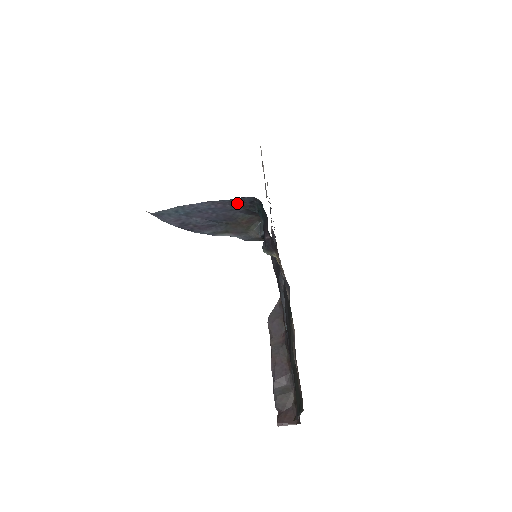
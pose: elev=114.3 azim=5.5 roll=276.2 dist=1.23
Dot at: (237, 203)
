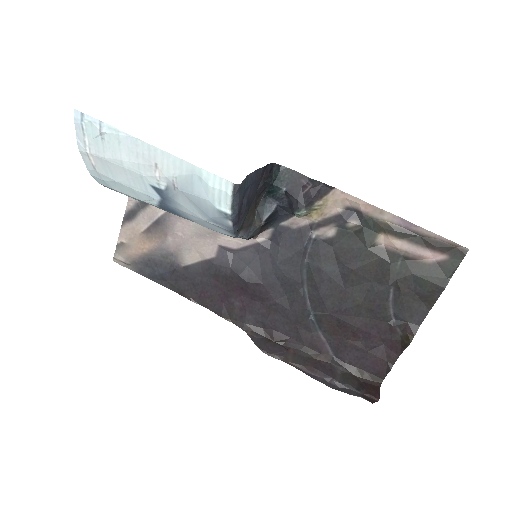
Dot at: (263, 174)
